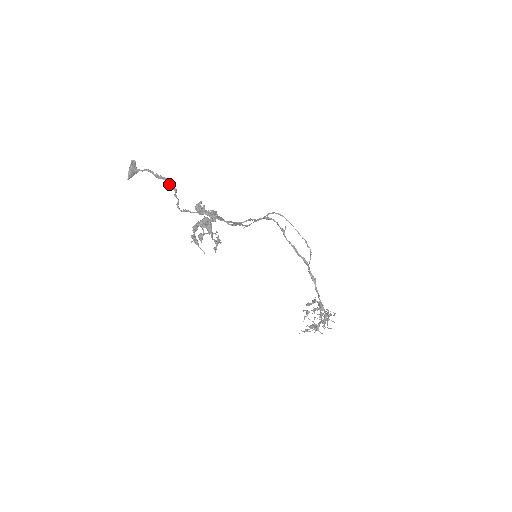
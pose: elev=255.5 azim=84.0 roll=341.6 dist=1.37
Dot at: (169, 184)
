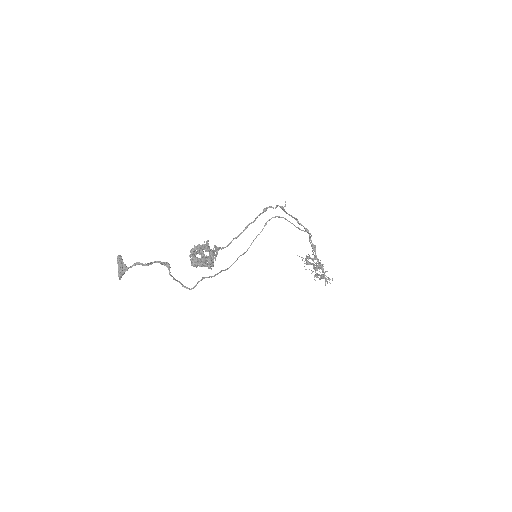
Dot at: (161, 264)
